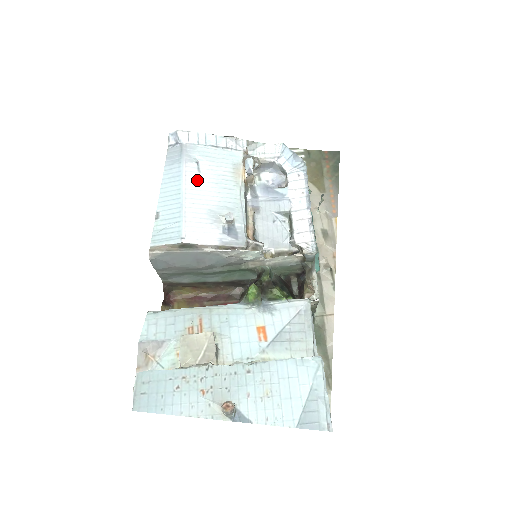
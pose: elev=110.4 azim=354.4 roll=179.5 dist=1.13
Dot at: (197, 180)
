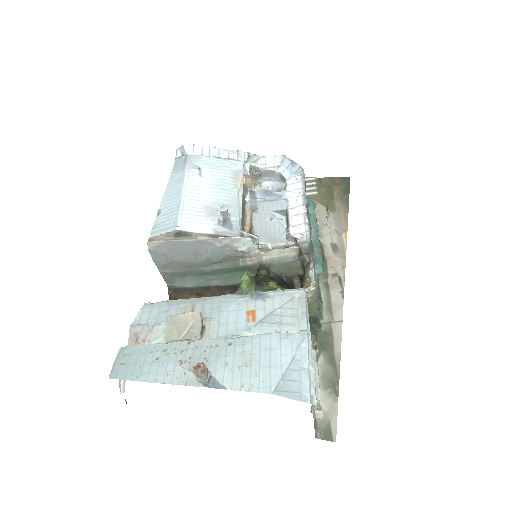
Dot at: (198, 182)
